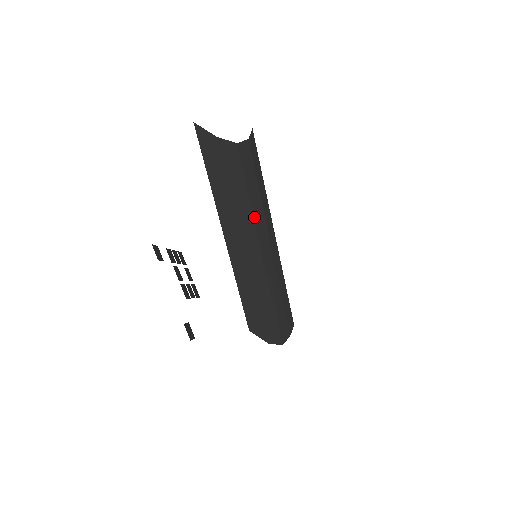
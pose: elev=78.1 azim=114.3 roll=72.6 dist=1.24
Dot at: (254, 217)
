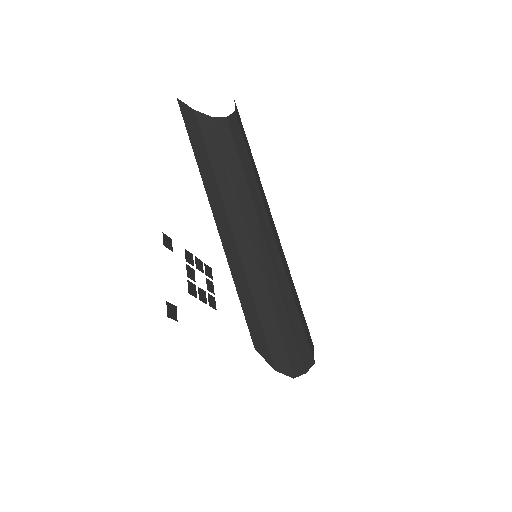
Dot at: (239, 200)
